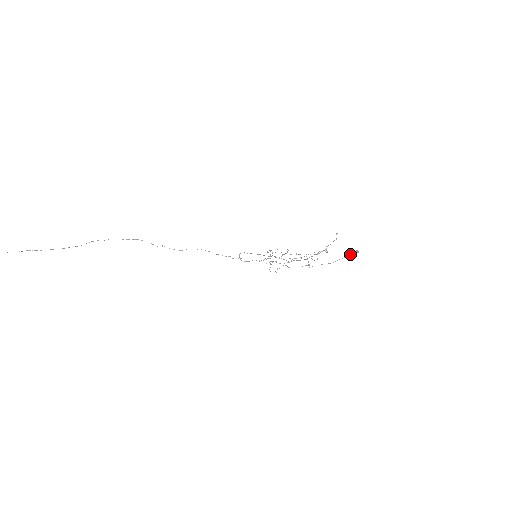
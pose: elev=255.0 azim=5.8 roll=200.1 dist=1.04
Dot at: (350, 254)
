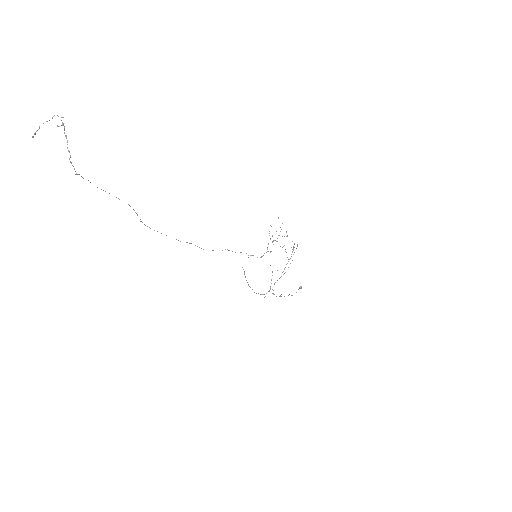
Dot at: (298, 289)
